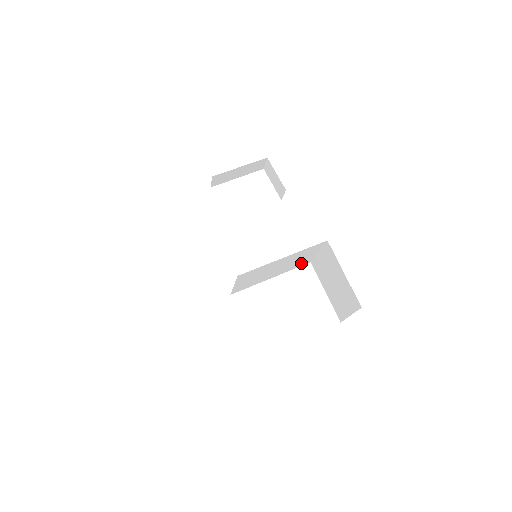
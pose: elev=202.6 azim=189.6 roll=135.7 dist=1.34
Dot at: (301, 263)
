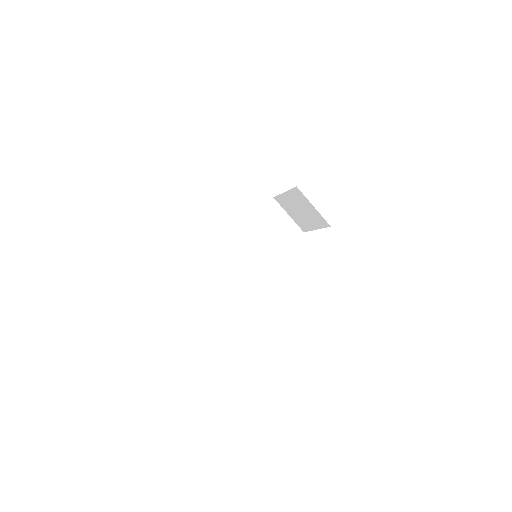
Dot at: (290, 235)
